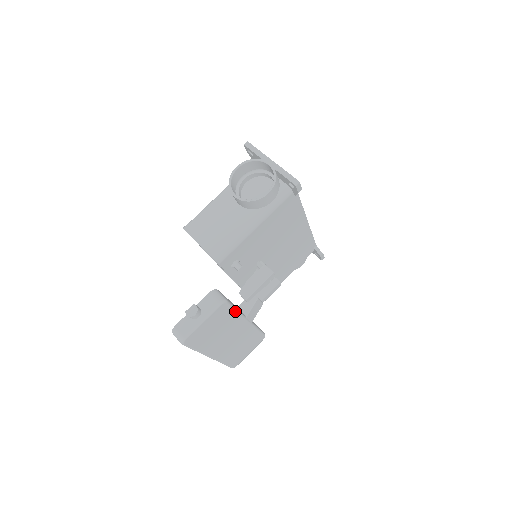
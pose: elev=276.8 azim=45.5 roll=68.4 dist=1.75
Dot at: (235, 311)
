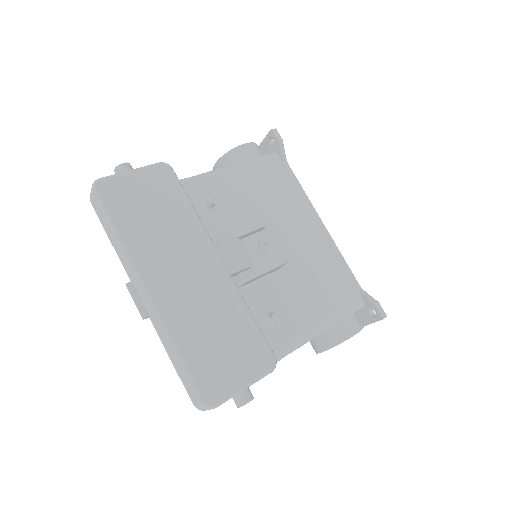
Dot at: (189, 203)
